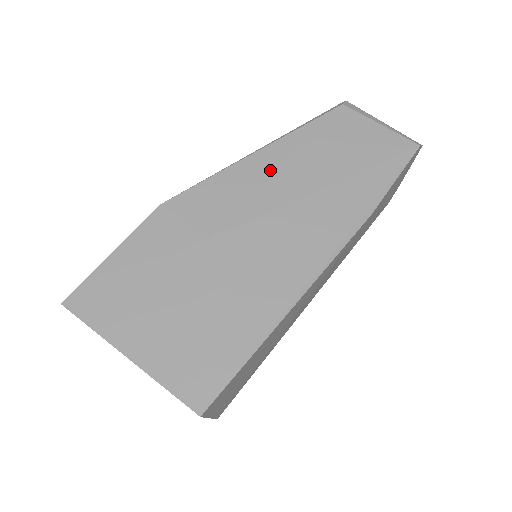
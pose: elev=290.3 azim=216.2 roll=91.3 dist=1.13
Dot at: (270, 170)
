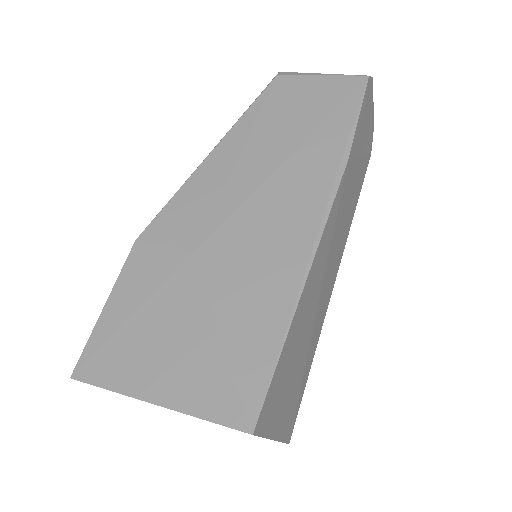
Dot at: (230, 163)
